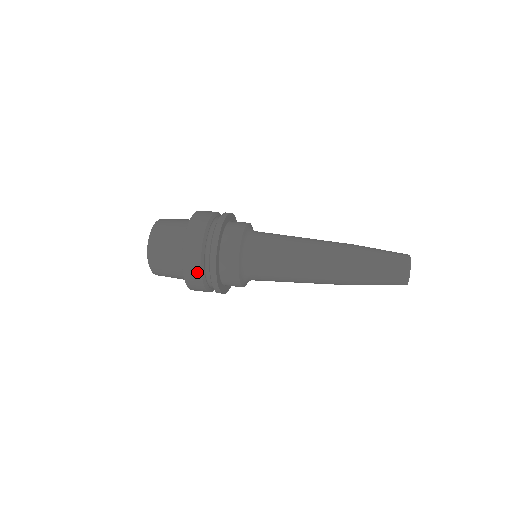
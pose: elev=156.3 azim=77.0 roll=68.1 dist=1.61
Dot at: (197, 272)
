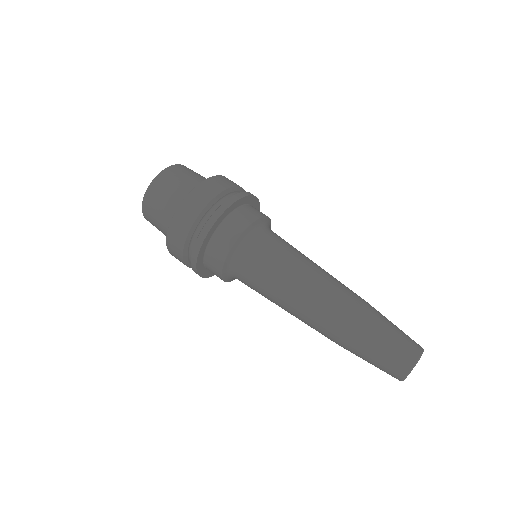
Dot at: occluded
